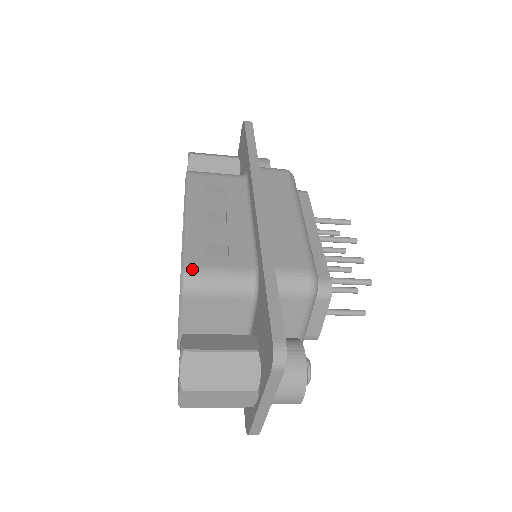
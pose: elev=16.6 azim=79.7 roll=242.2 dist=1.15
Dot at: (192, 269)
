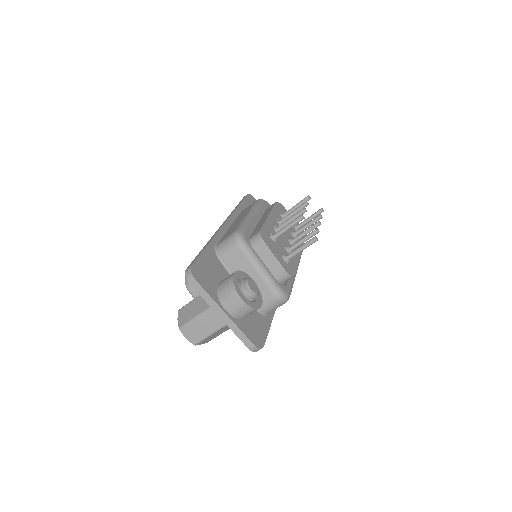
Dot at: occluded
